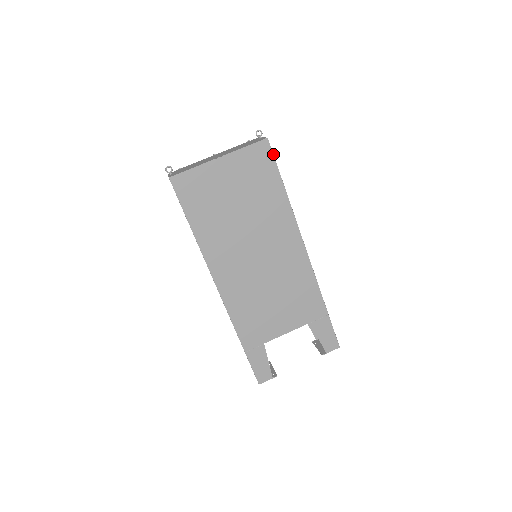
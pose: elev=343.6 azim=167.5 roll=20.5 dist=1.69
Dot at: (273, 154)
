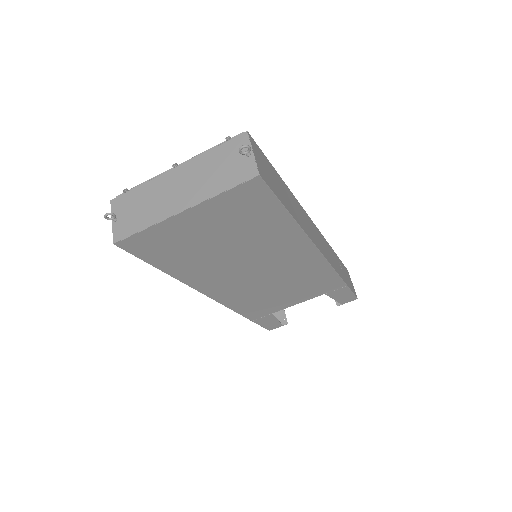
Dot at: (270, 189)
